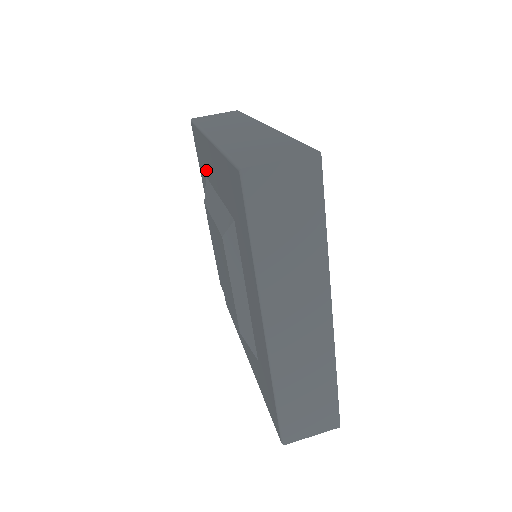
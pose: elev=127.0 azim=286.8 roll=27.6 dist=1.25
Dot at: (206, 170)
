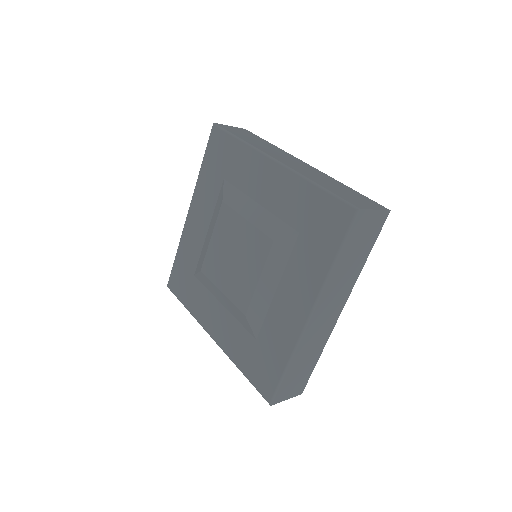
Dot at: (192, 263)
